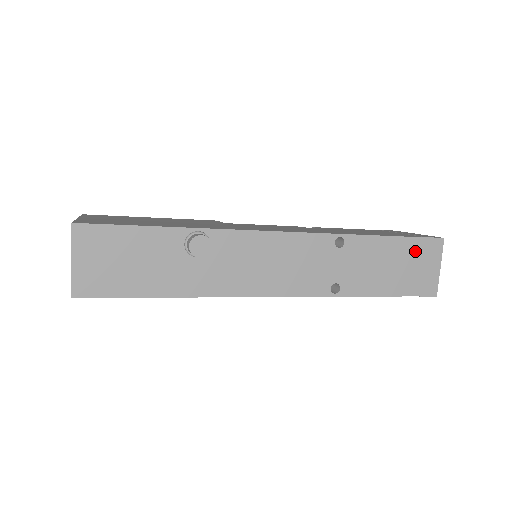
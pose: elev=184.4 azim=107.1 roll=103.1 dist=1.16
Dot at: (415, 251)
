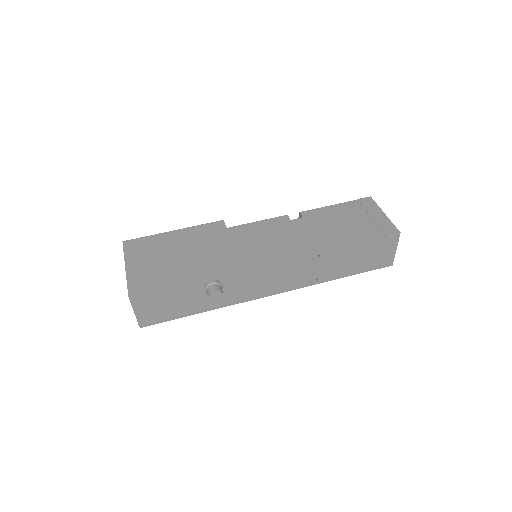
Dot at: (376, 246)
